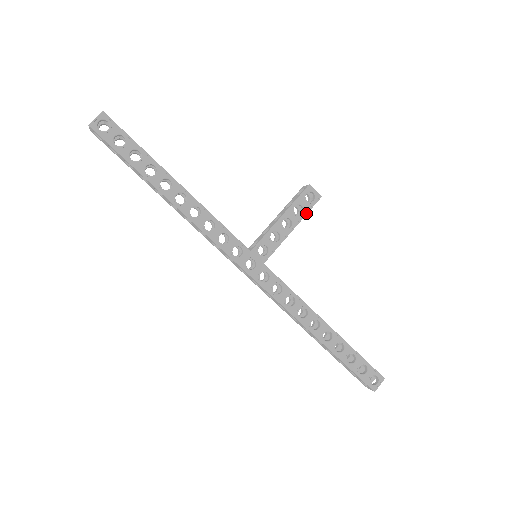
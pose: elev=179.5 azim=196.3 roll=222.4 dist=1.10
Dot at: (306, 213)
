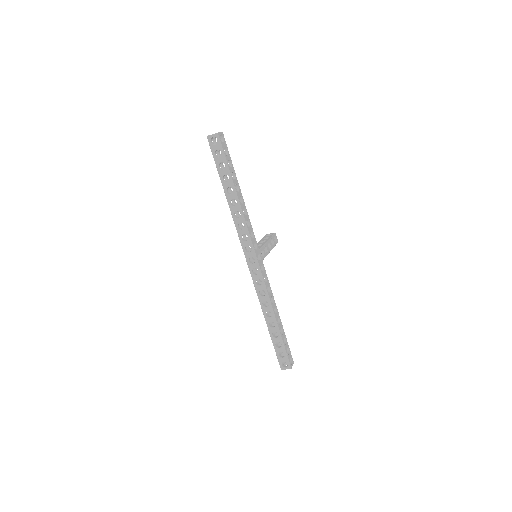
Dot at: (274, 246)
